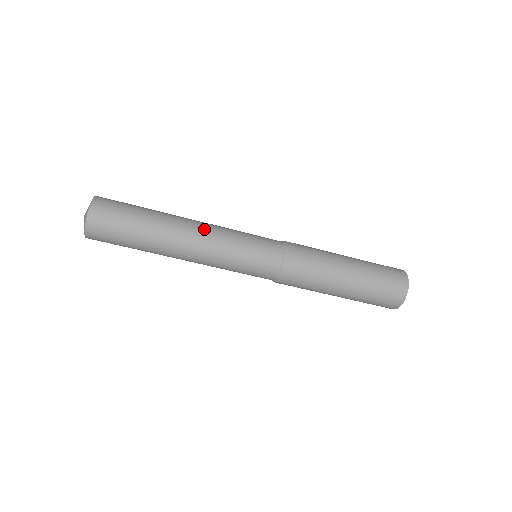
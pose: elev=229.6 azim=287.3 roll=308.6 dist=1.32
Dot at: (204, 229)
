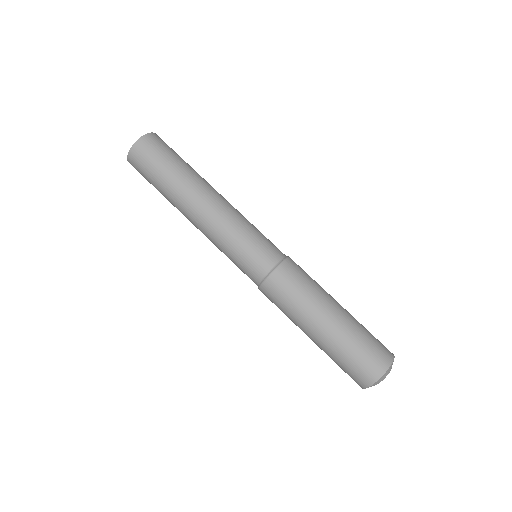
Dot at: (223, 203)
